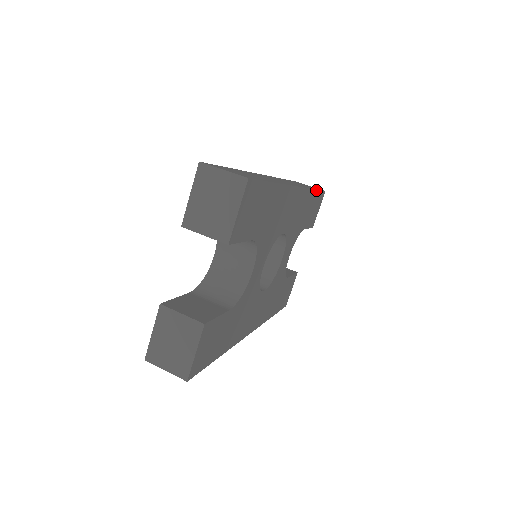
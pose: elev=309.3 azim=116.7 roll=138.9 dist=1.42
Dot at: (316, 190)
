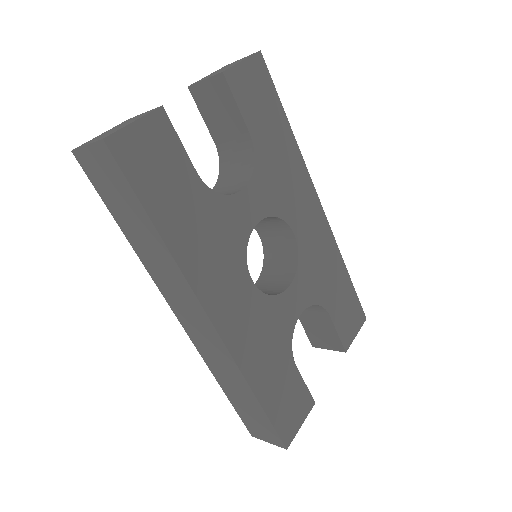
Dot at: (350, 279)
